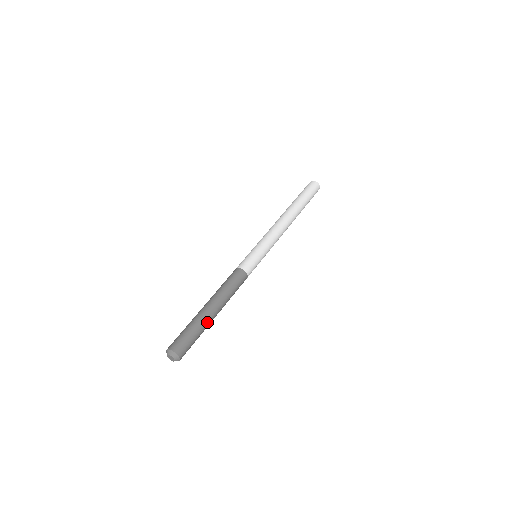
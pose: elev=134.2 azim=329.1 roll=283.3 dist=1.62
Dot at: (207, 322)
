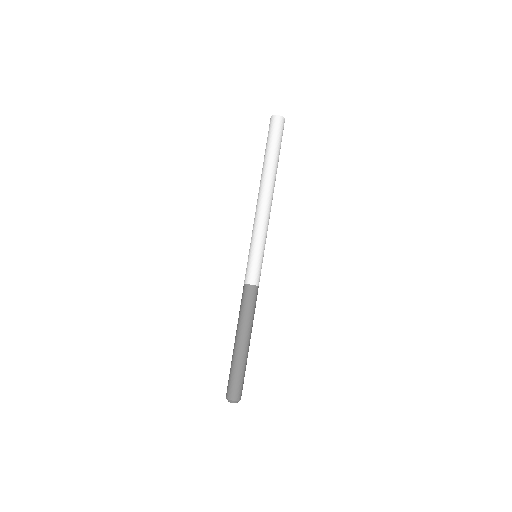
Dot at: (247, 356)
